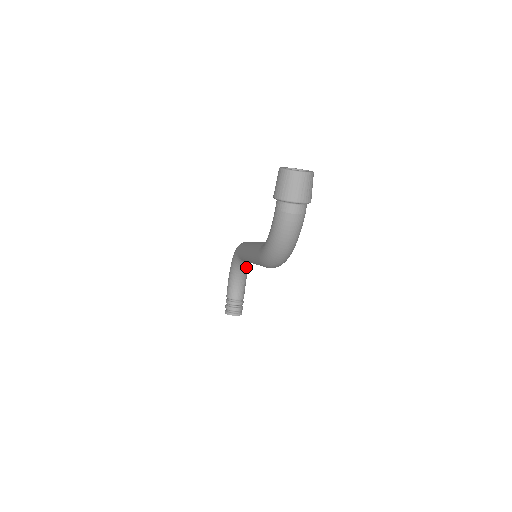
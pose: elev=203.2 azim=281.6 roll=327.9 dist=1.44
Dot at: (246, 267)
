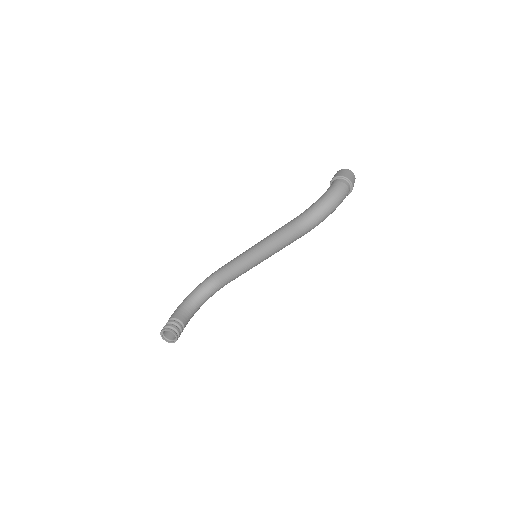
Dot at: (206, 297)
